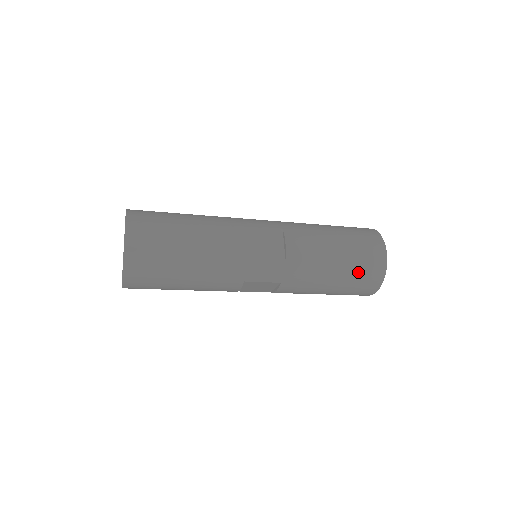
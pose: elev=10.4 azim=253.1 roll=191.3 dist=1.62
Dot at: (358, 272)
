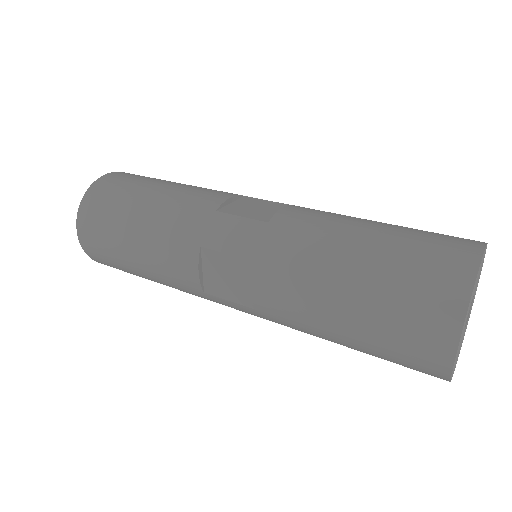
Dot at: (386, 358)
